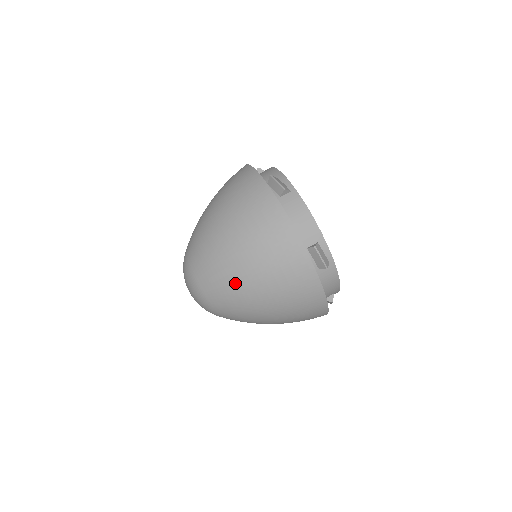
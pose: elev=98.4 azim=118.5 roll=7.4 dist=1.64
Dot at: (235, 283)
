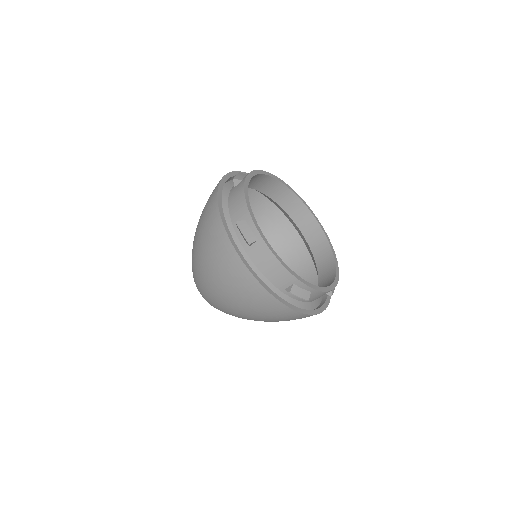
Dot at: (233, 313)
